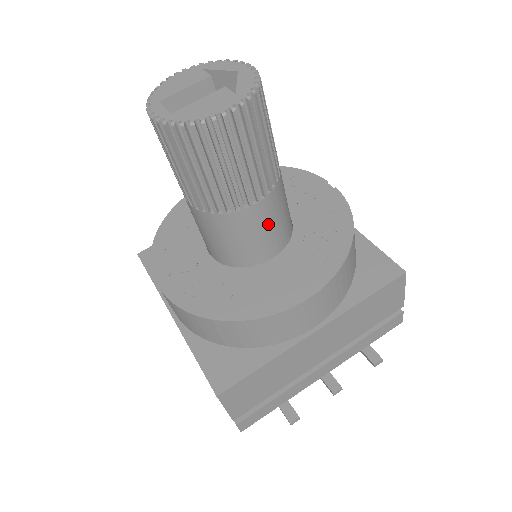
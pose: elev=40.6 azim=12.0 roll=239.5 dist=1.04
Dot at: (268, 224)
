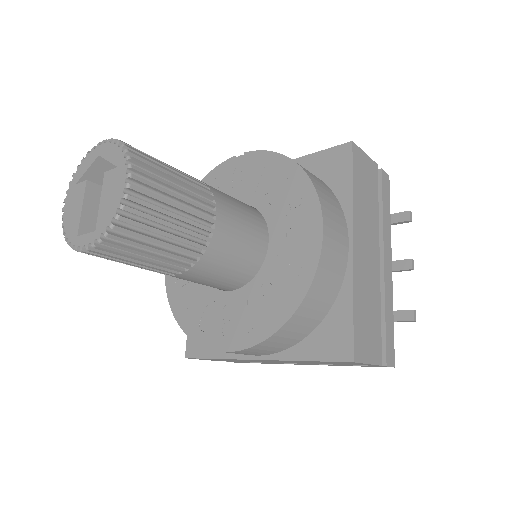
Dot at: (239, 222)
